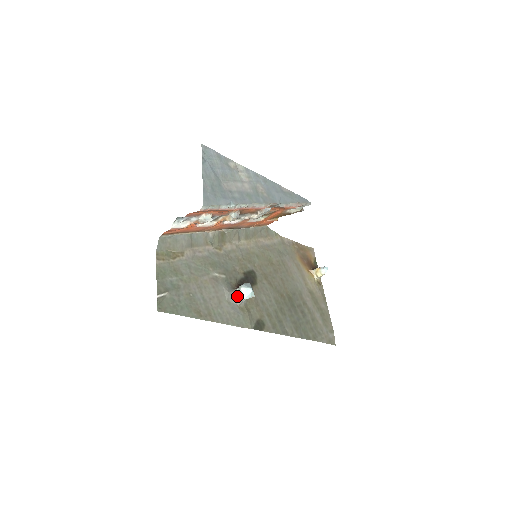
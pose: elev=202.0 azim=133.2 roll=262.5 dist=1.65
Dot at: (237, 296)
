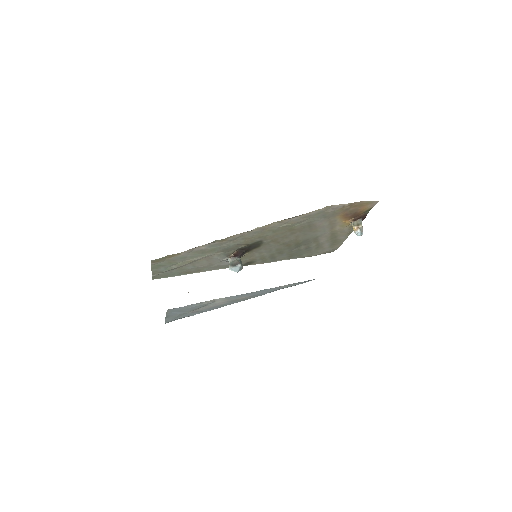
Dot at: (229, 262)
